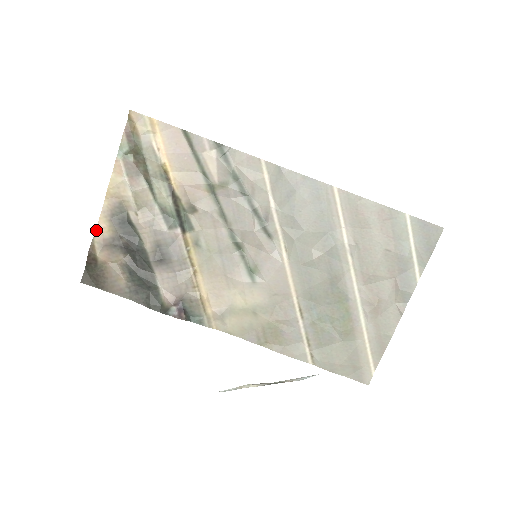
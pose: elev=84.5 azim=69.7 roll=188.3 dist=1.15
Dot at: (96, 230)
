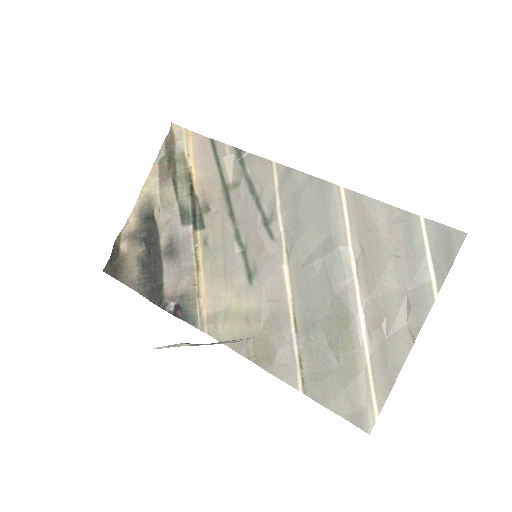
Dot at: (126, 224)
